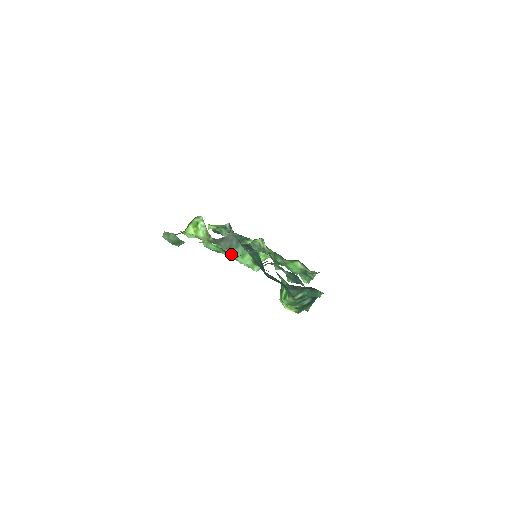
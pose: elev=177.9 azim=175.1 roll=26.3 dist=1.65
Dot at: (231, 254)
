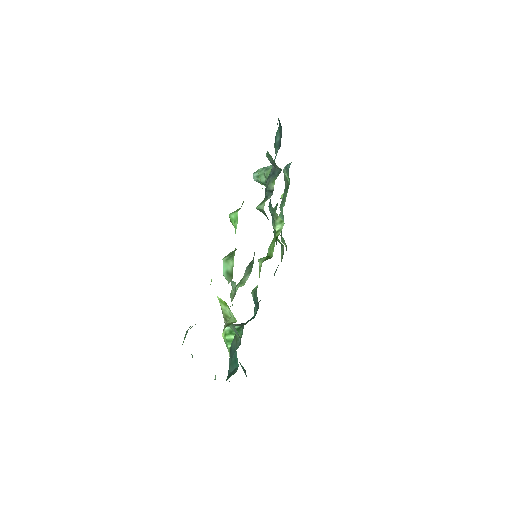
Dot at: occluded
